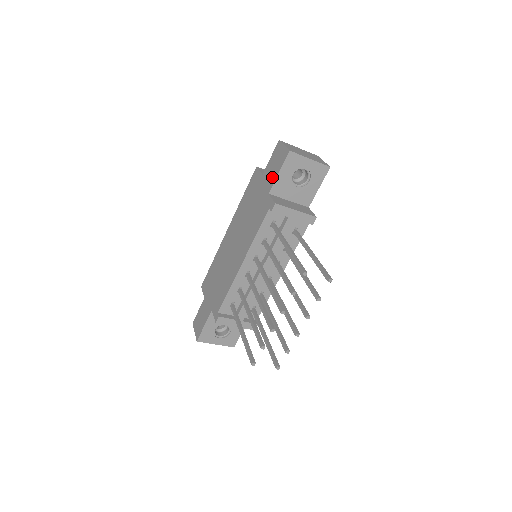
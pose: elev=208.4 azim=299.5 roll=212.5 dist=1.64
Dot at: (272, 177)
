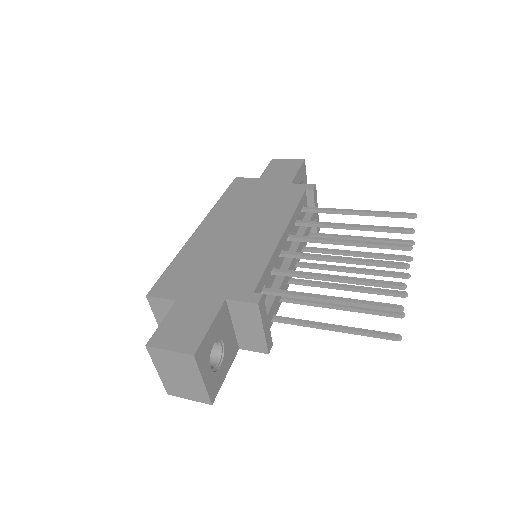
Dot at: (287, 174)
